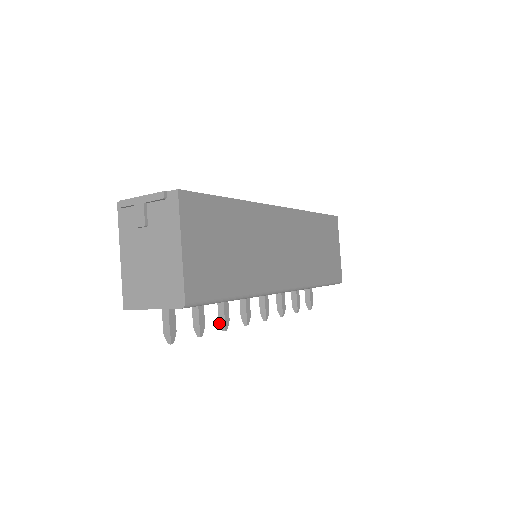
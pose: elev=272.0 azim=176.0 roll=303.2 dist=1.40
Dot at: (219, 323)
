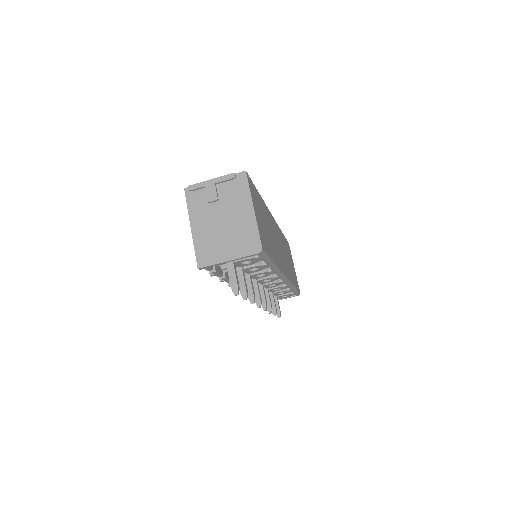
Dot at: (248, 298)
